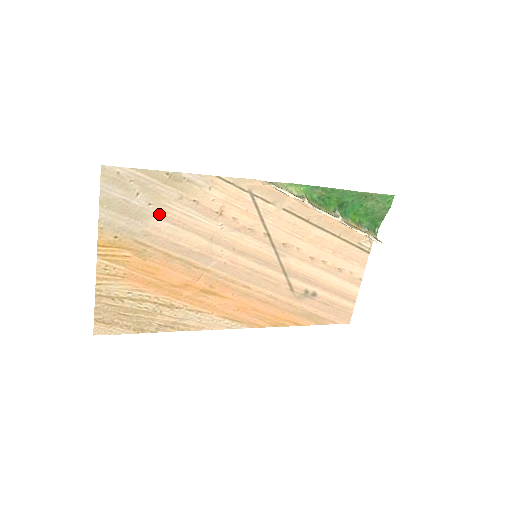
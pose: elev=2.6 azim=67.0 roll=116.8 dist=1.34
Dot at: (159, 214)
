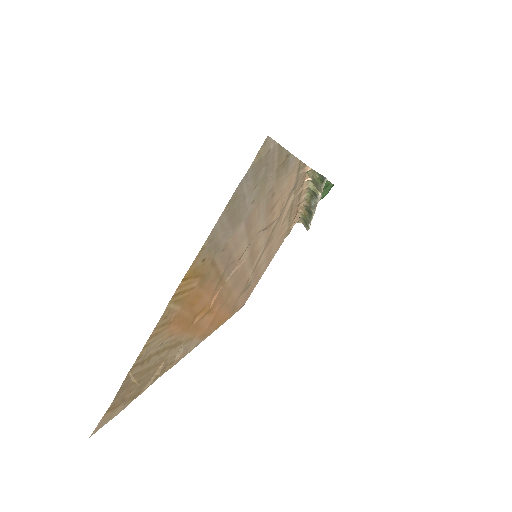
Dot at: (248, 215)
